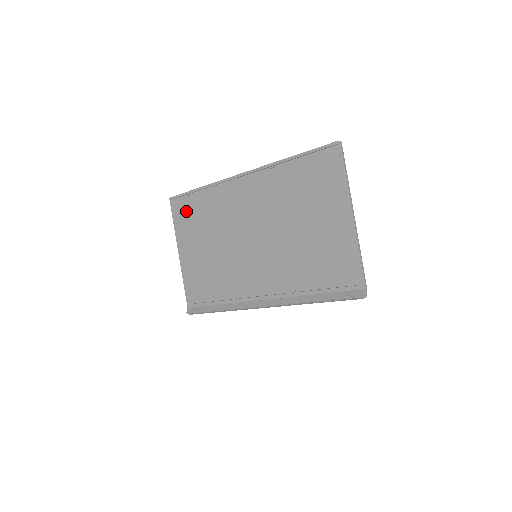
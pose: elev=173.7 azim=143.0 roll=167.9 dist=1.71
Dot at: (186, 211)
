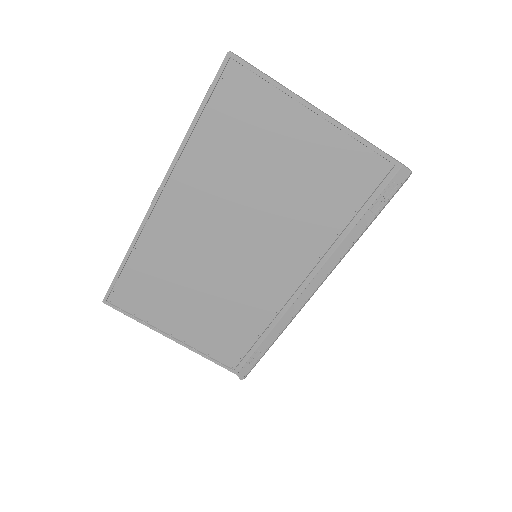
Dot at: (134, 295)
